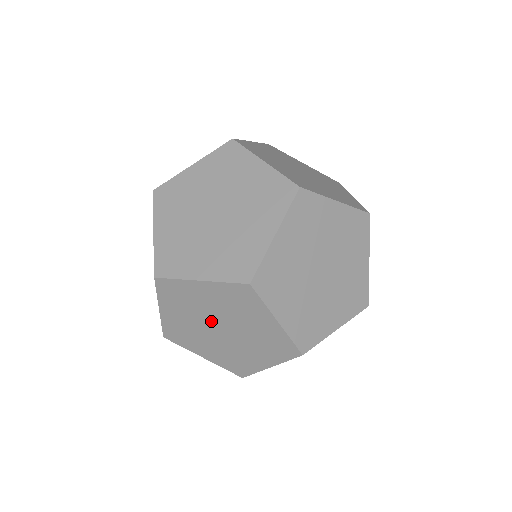
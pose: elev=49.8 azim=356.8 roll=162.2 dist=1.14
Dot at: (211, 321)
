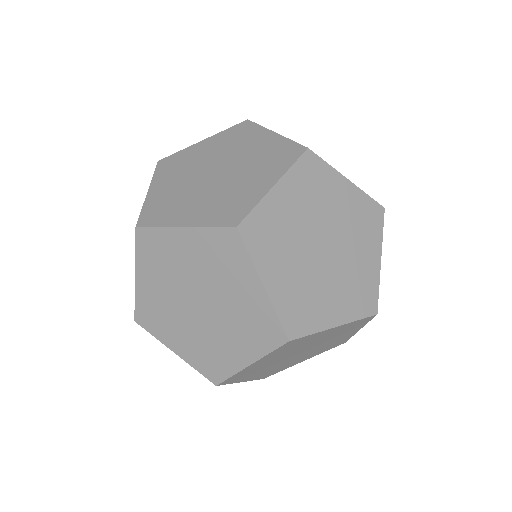
Dot at: occluded
